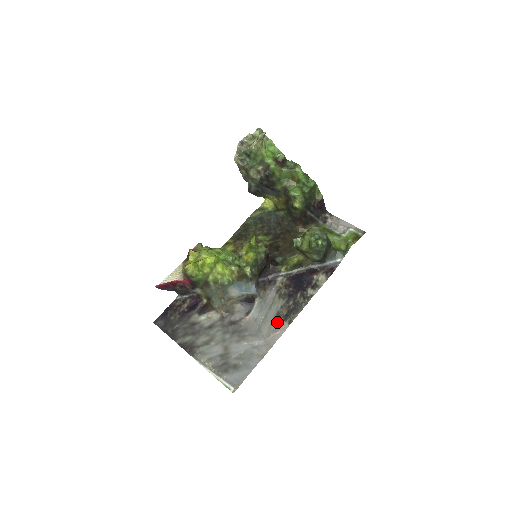
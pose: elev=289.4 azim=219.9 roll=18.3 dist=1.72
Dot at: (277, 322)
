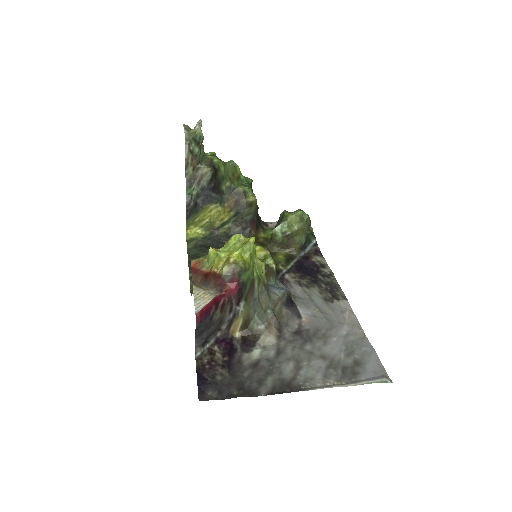
Dot at: (334, 305)
